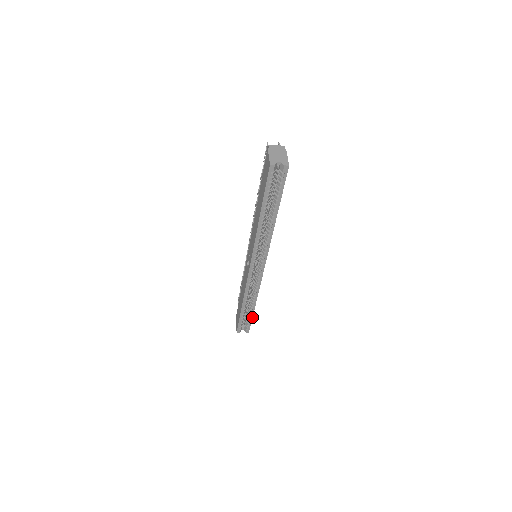
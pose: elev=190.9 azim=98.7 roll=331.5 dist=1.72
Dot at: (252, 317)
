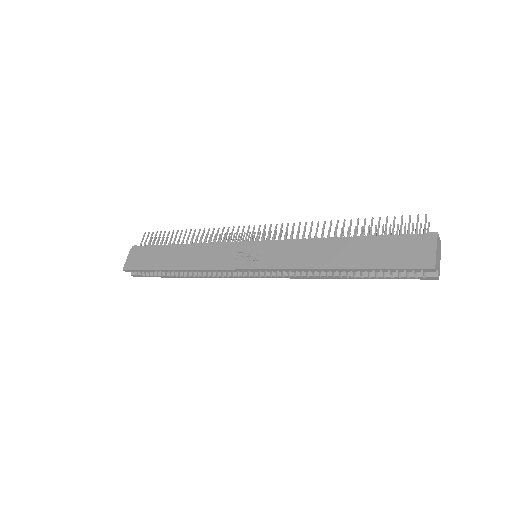
Dot at: (163, 277)
